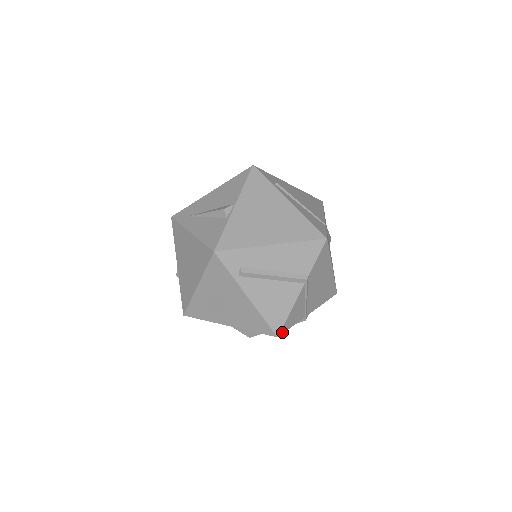
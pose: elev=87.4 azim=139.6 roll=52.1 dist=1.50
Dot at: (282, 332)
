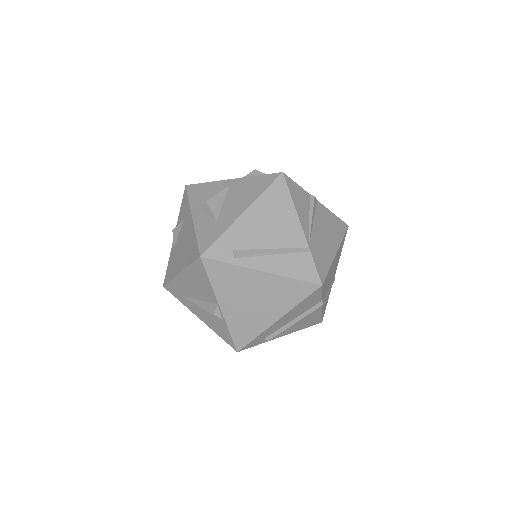
Dot at: occluded
